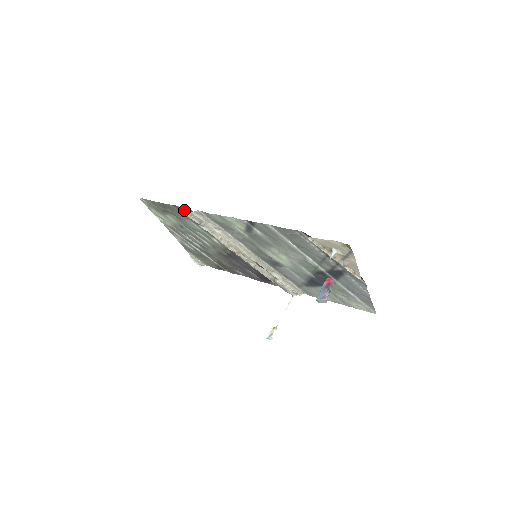
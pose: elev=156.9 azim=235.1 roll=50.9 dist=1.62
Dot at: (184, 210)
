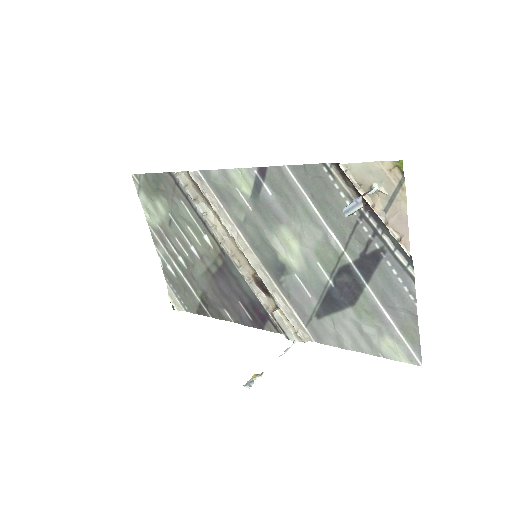
Dot at: (180, 176)
